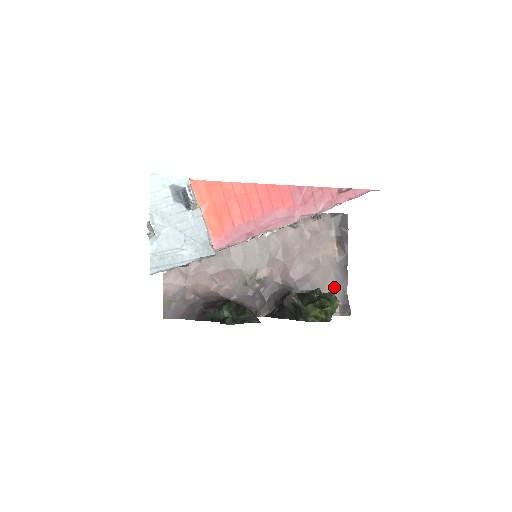
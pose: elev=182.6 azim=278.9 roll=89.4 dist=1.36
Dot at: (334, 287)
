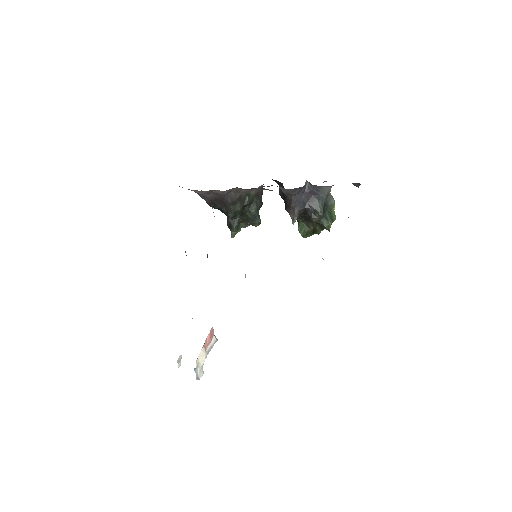
Dot at: occluded
